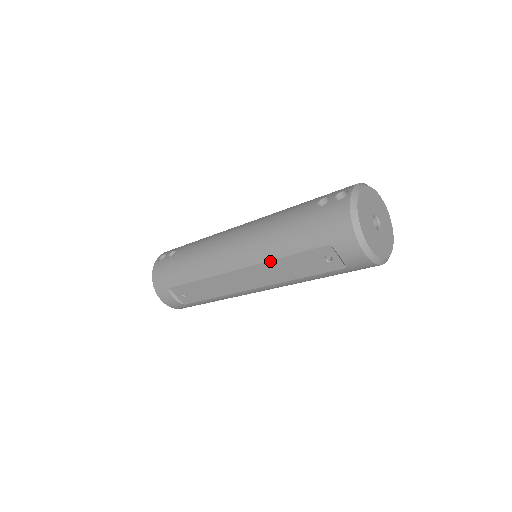
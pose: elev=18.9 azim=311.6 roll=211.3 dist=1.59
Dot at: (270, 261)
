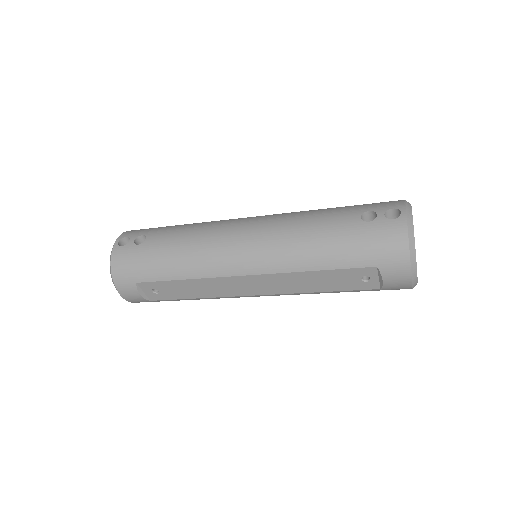
Dot at: (294, 272)
